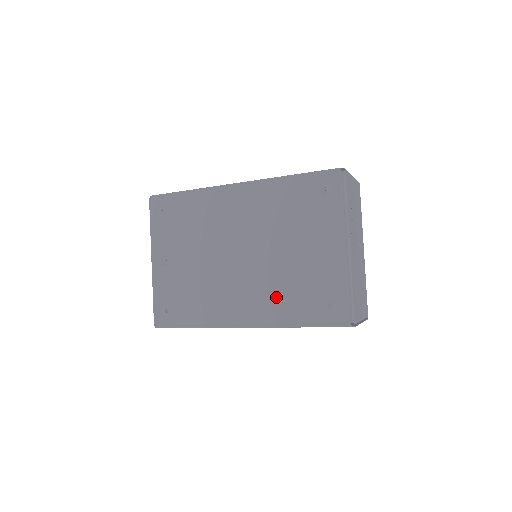
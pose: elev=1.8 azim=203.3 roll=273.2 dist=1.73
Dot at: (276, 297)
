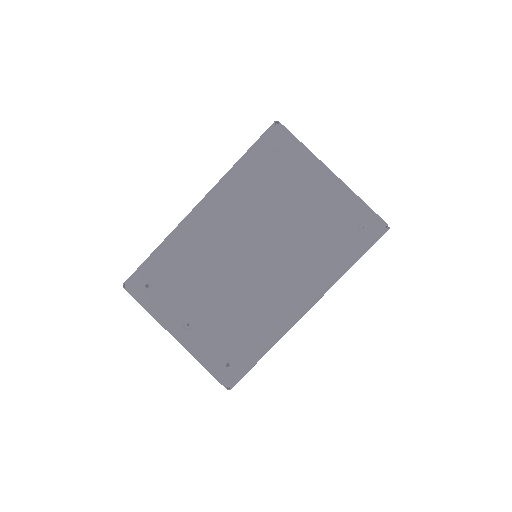
Dot at: (312, 262)
